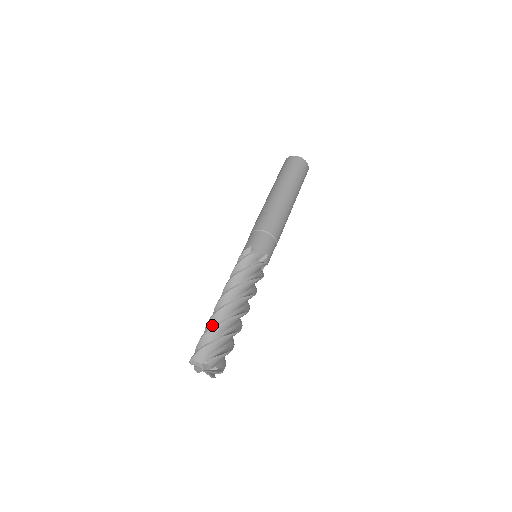
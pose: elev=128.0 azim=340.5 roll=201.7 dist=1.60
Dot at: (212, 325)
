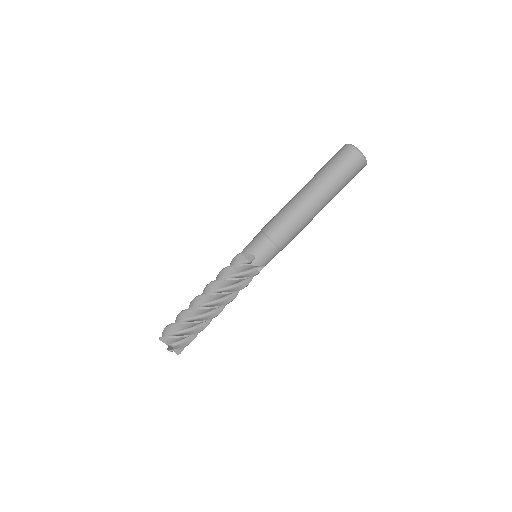
Dot at: occluded
